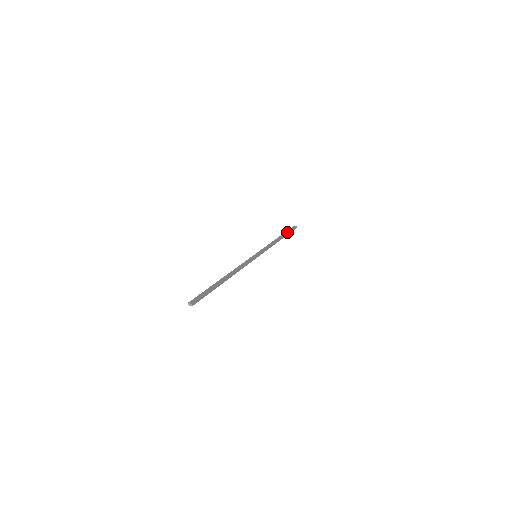
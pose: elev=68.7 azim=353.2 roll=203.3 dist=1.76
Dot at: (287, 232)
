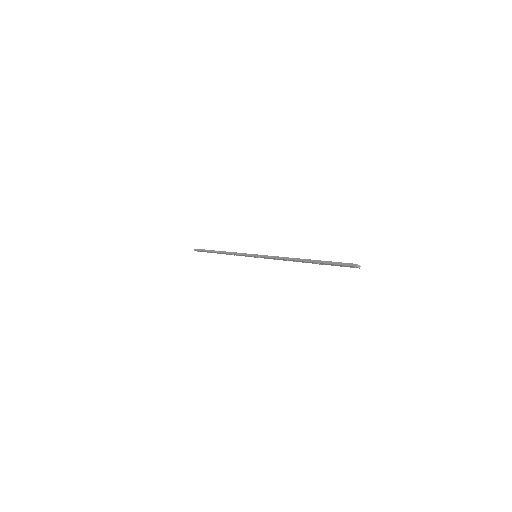
Dot at: occluded
